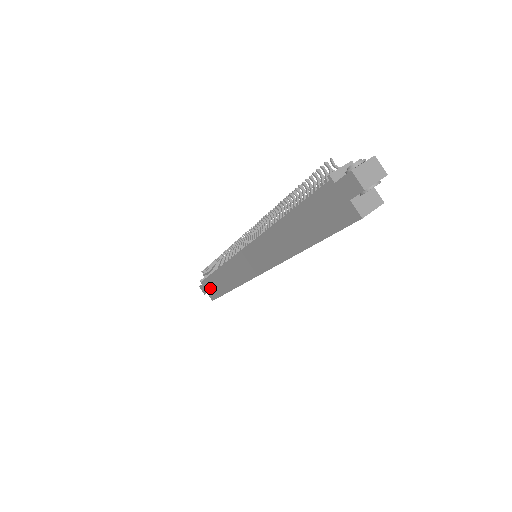
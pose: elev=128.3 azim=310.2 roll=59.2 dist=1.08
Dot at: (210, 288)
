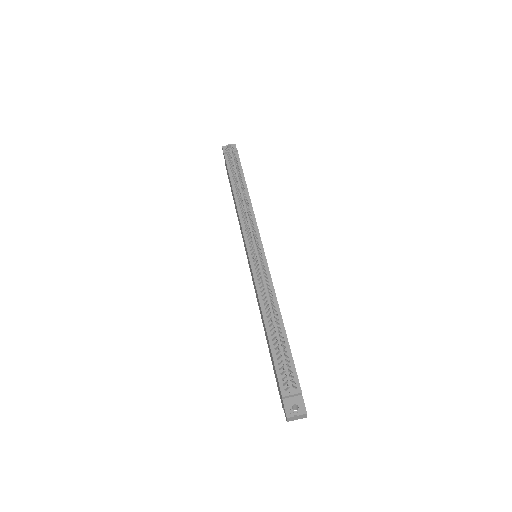
Dot at: (227, 171)
